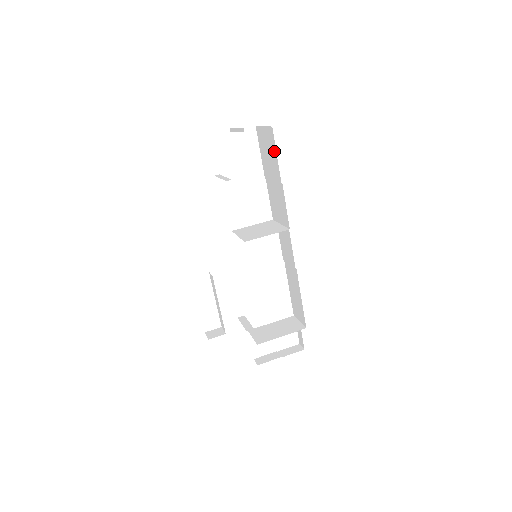
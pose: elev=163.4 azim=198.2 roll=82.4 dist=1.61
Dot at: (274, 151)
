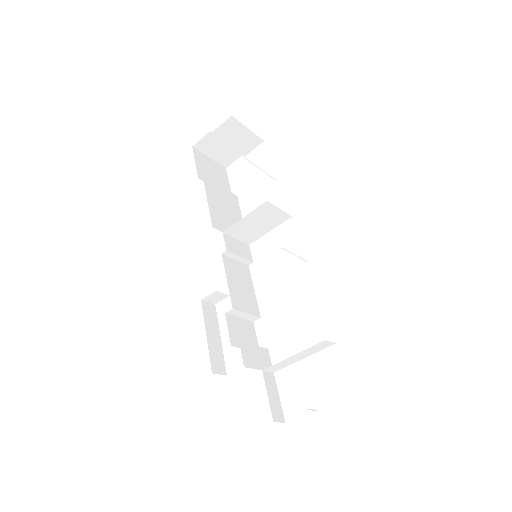
Dot at: occluded
